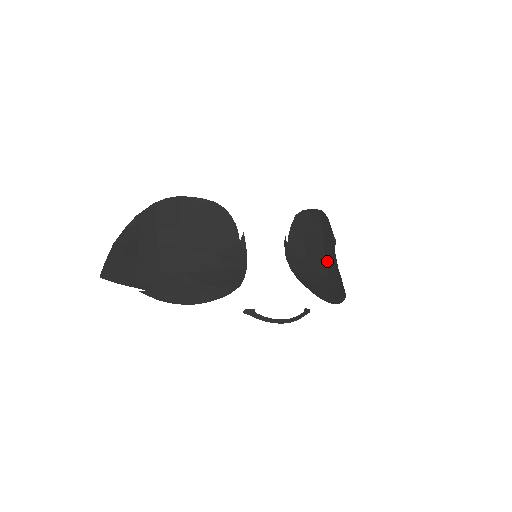
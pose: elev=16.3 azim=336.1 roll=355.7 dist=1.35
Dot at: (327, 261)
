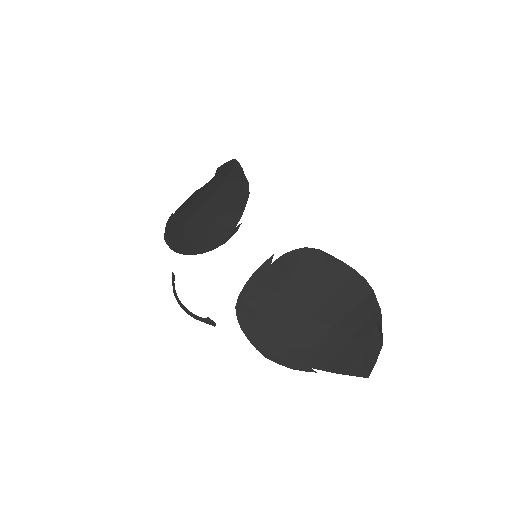
Dot at: (308, 318)
